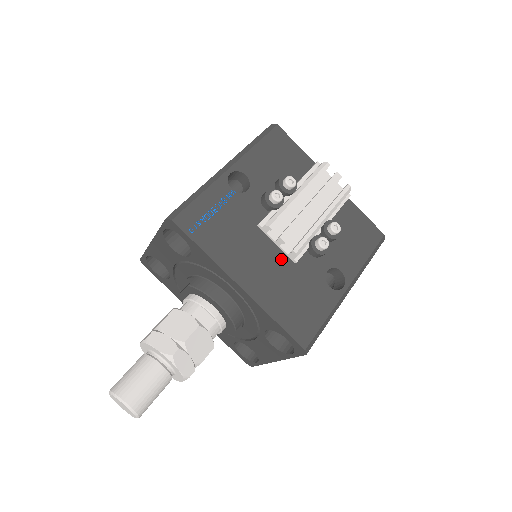
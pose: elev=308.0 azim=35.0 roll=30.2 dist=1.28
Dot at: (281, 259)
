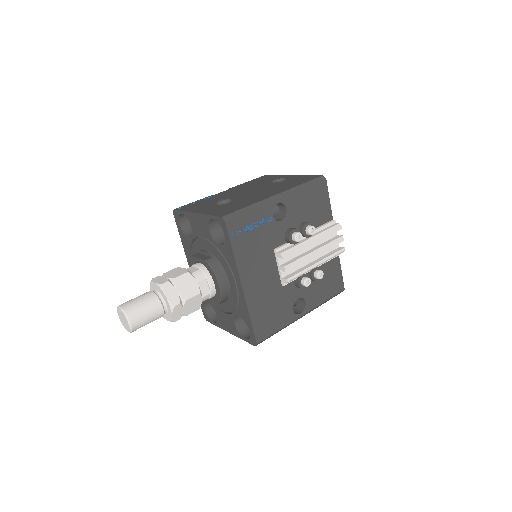
Dot at: (276, 279)
